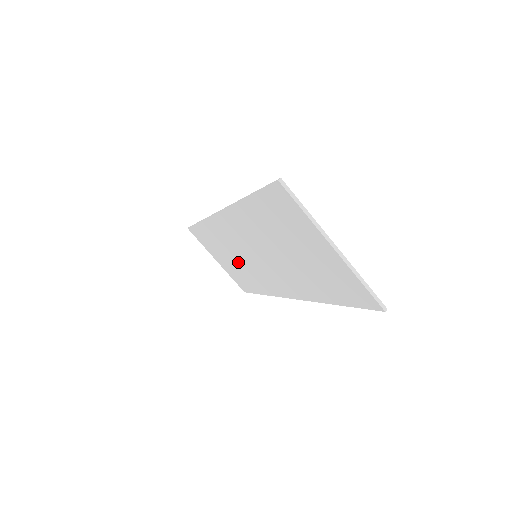
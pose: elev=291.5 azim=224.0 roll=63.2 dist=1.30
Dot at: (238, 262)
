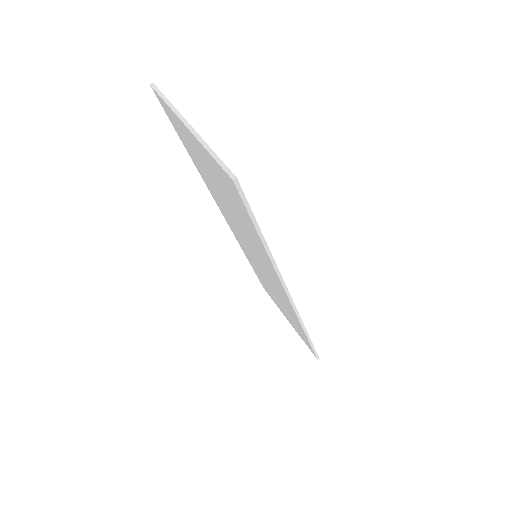
Dot at: occluded
